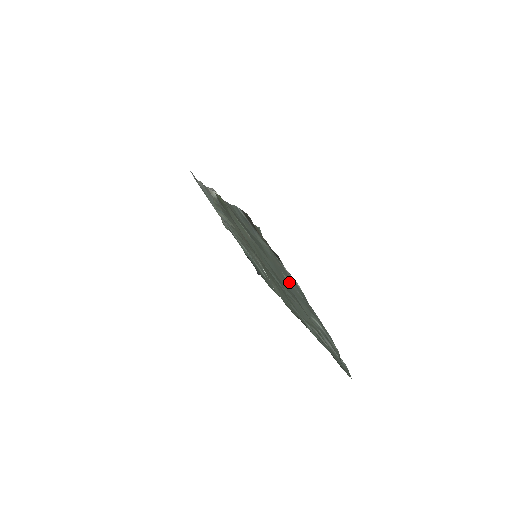
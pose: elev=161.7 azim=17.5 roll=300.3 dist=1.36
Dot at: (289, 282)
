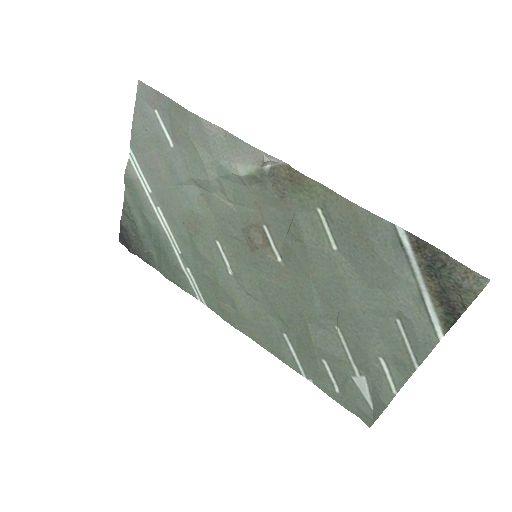
Dot at: (392, 321)
